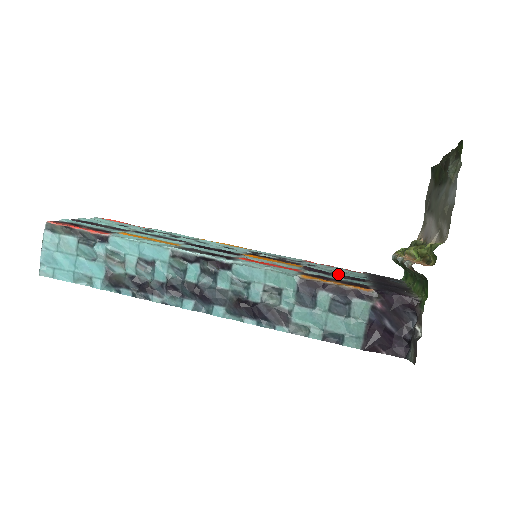
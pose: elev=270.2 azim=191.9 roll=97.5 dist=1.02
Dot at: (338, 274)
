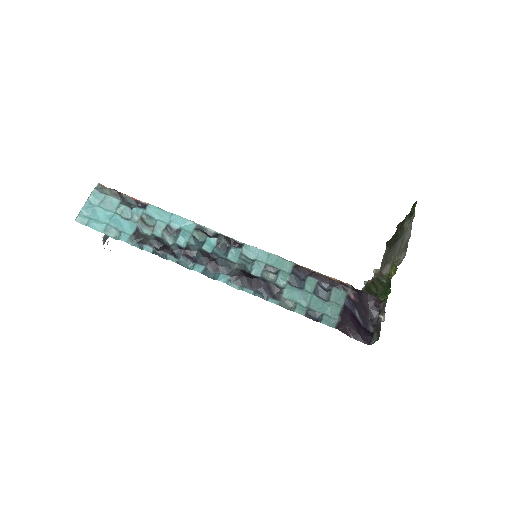
Dot at: occluded
